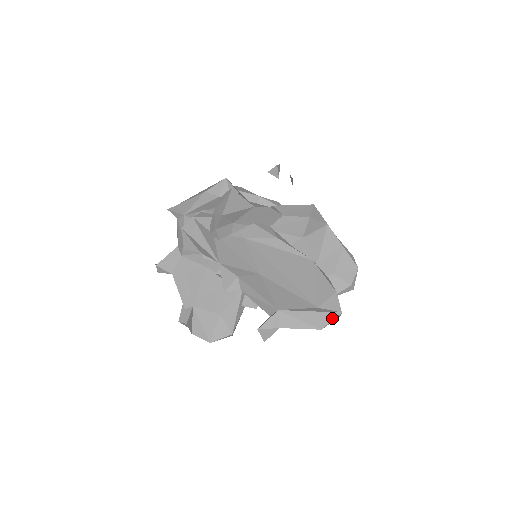
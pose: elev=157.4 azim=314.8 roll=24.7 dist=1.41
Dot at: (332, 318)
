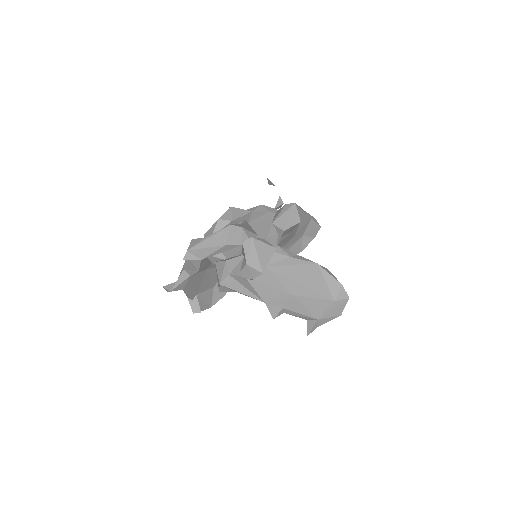
Dot at: (345, 305)
